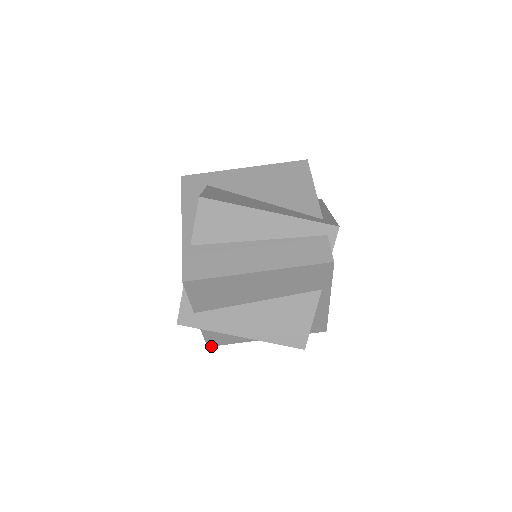
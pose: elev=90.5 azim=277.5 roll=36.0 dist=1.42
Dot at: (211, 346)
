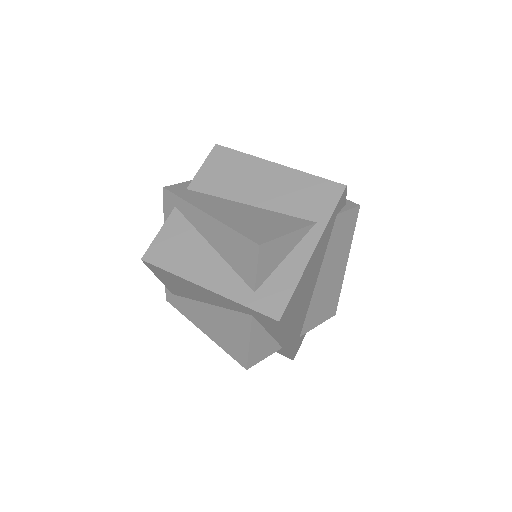
Dot at: (145, 261)
